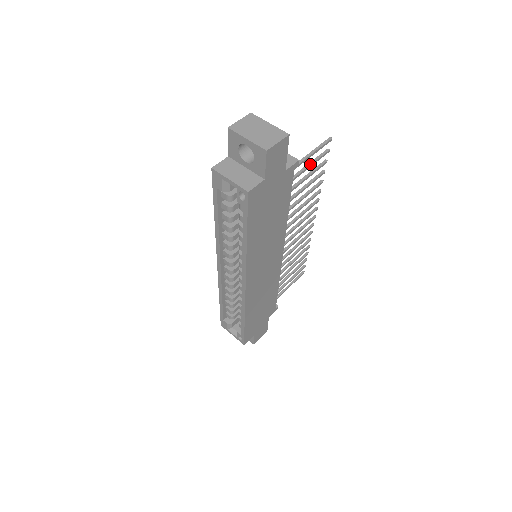
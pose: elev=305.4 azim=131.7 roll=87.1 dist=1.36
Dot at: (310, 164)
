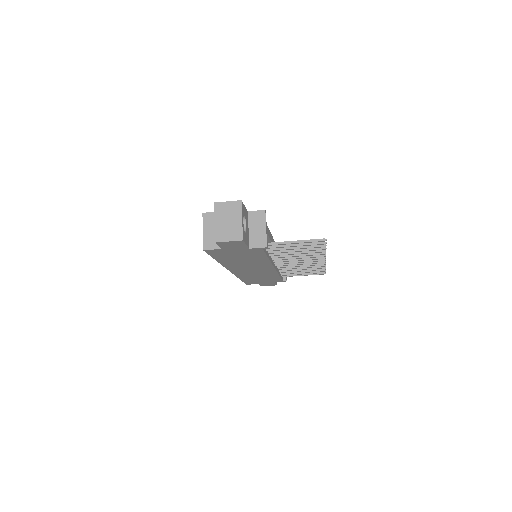
Dot at: (297, 245)
